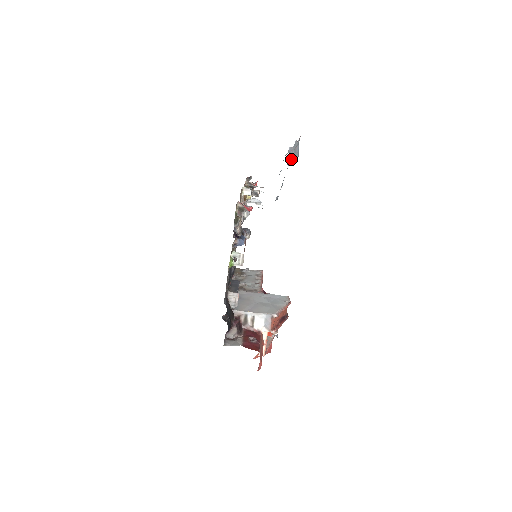
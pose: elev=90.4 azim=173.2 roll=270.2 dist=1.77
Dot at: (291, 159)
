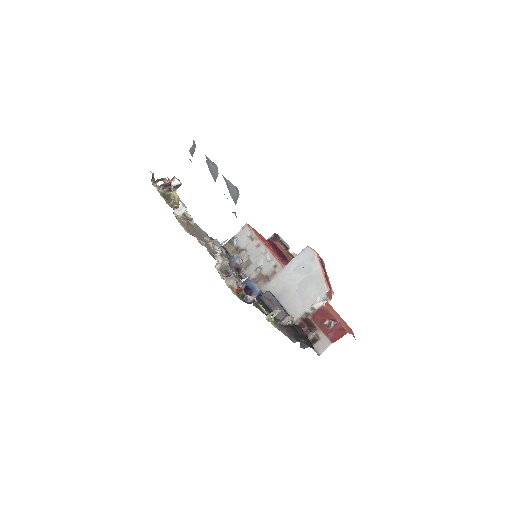
Dot at: (235, 203)
